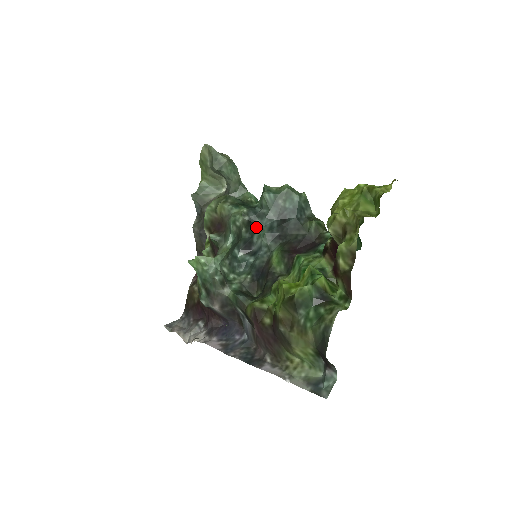
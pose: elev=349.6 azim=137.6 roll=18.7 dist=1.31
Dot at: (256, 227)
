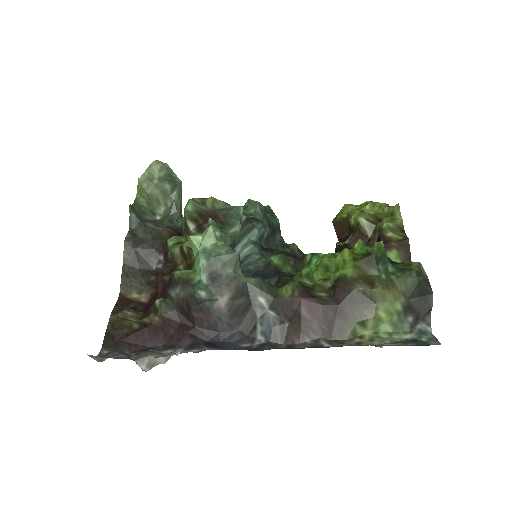
Dot at: (248, 231)
